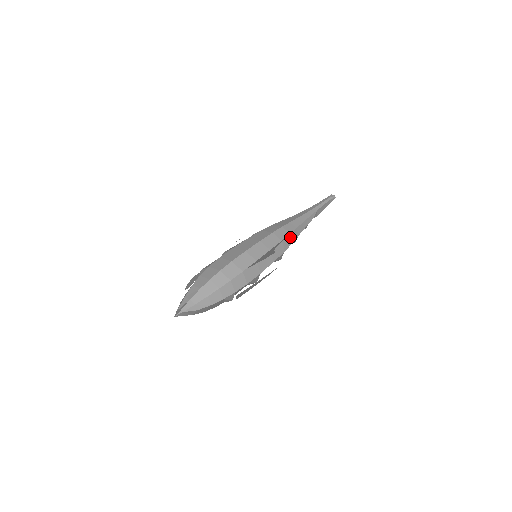
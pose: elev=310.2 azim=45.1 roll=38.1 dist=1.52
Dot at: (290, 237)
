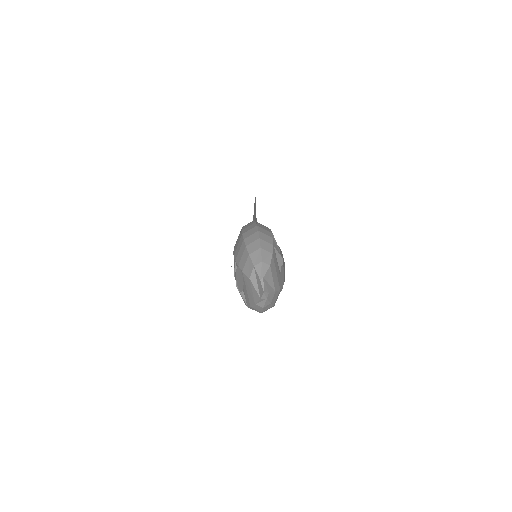
Dot at: occluded
